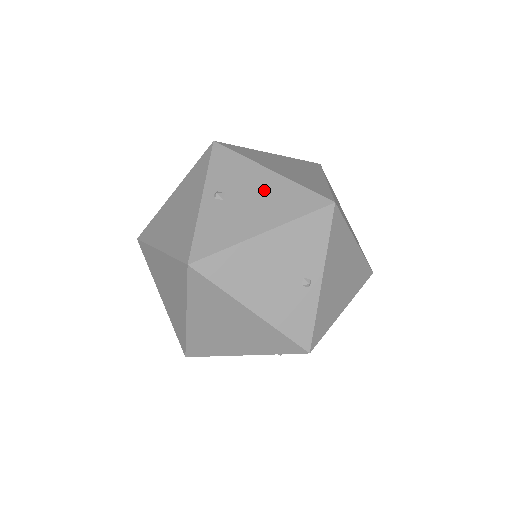
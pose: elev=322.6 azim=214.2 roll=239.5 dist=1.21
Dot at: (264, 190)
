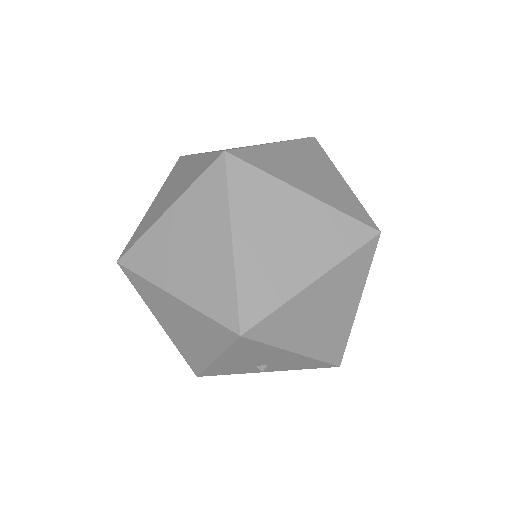
Dot at: occluded
